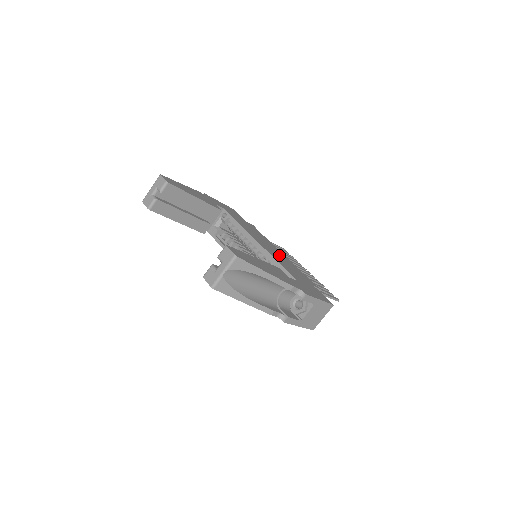
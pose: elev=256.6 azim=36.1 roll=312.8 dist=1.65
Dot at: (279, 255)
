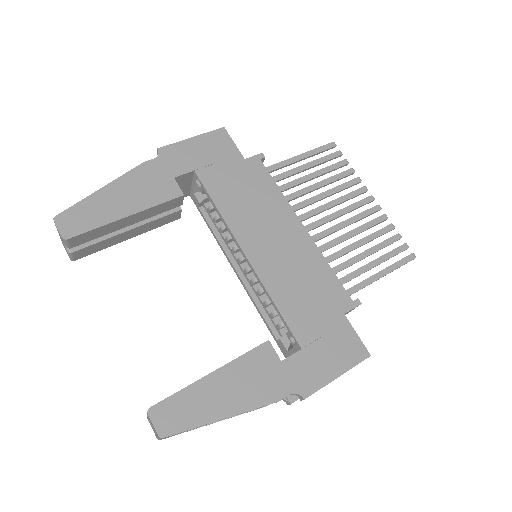
Dot at: (289, 253)
